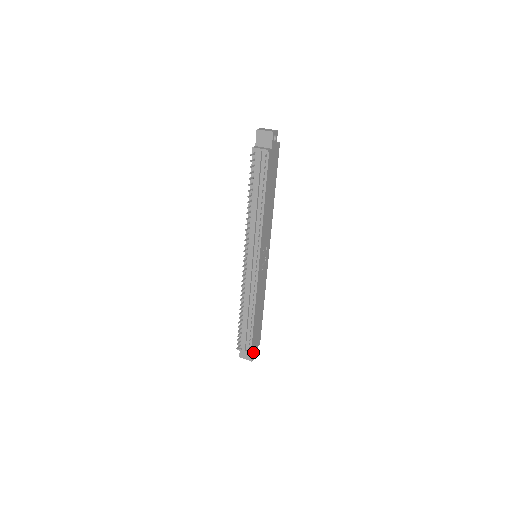
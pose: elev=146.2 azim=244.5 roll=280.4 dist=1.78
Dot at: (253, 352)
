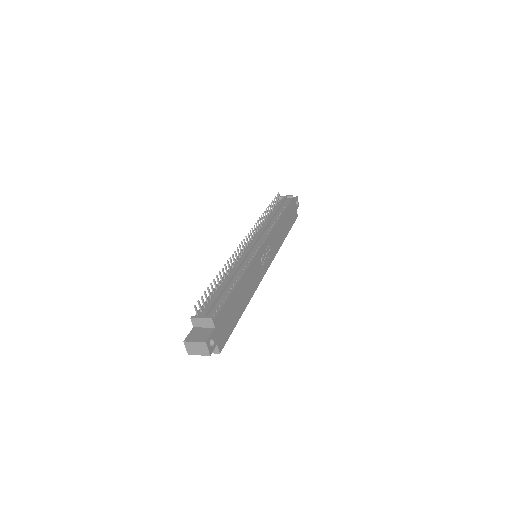
Dot at: (213, 332)
